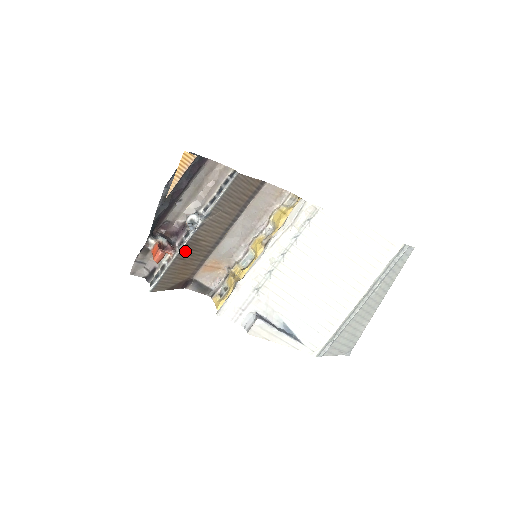
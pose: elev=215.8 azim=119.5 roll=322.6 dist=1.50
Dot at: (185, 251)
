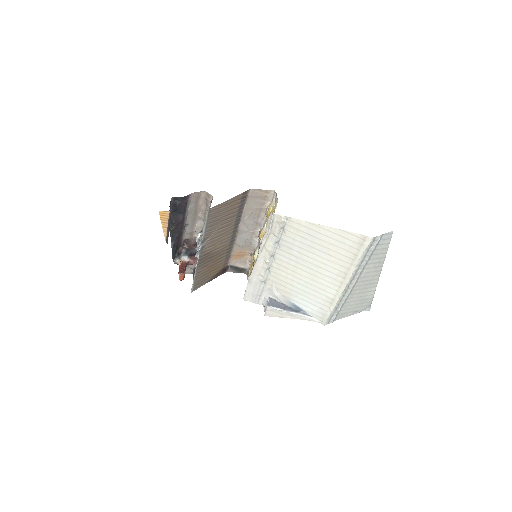
Dot at: (202, 263)
